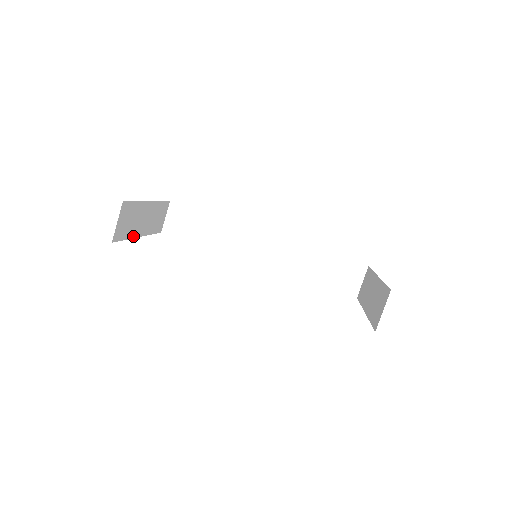
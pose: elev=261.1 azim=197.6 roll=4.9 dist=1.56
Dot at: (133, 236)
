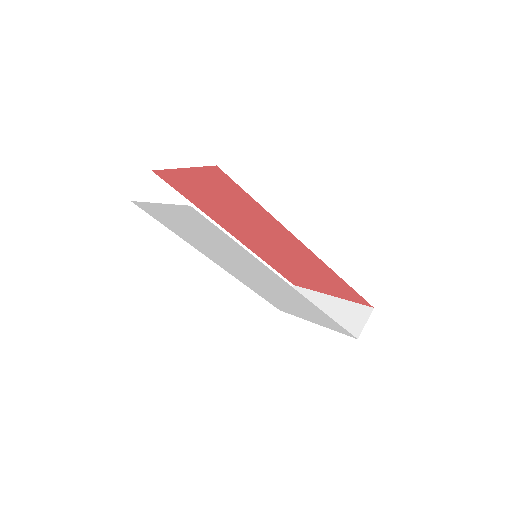
Dot at: occluded
